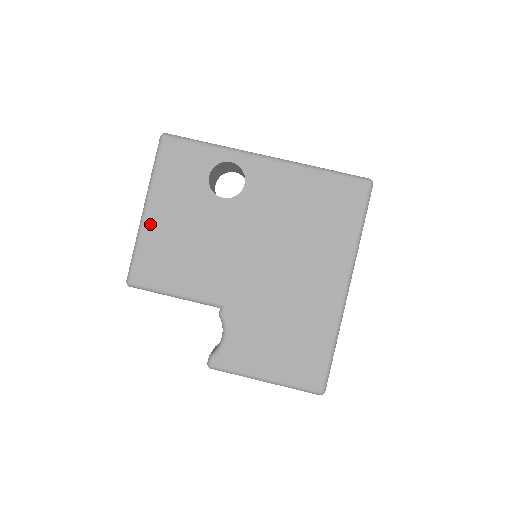
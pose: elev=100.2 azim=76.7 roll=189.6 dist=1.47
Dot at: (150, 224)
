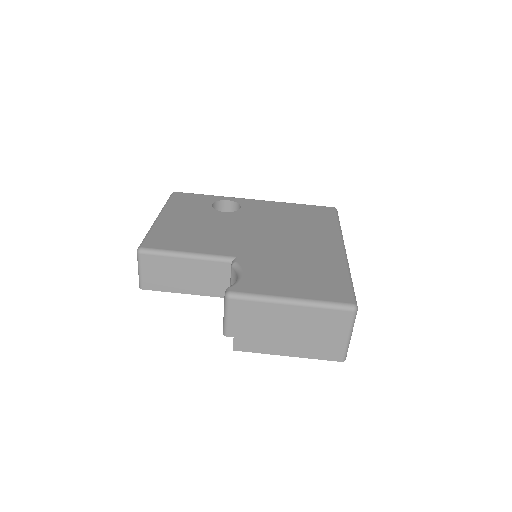
Dot at: (163, 222)
